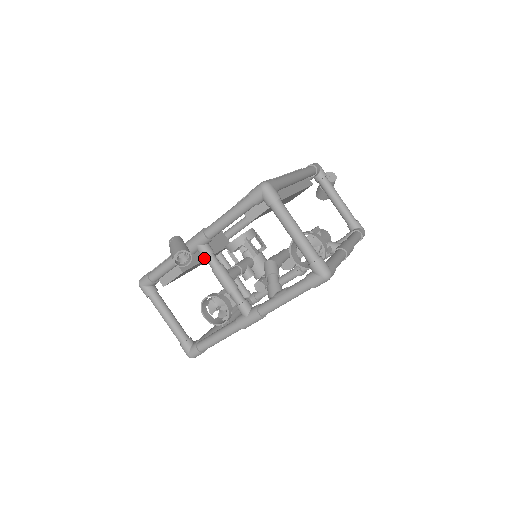
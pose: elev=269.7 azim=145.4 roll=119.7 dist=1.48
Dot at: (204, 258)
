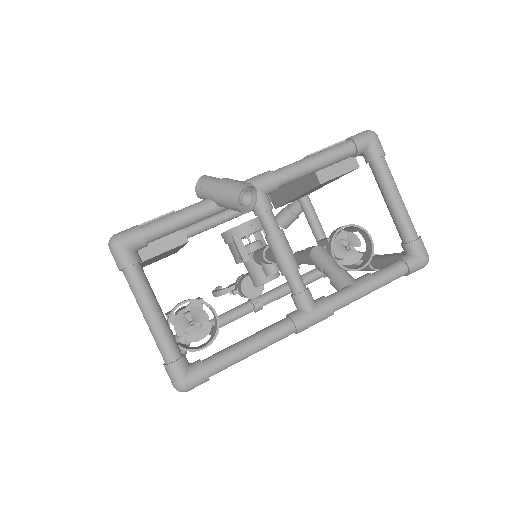
Dot at: (257, 215)
